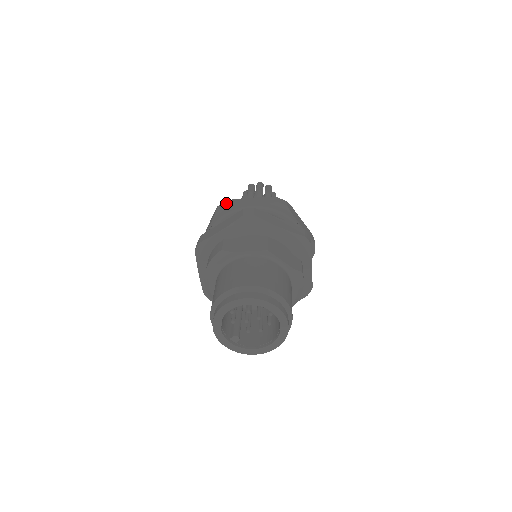
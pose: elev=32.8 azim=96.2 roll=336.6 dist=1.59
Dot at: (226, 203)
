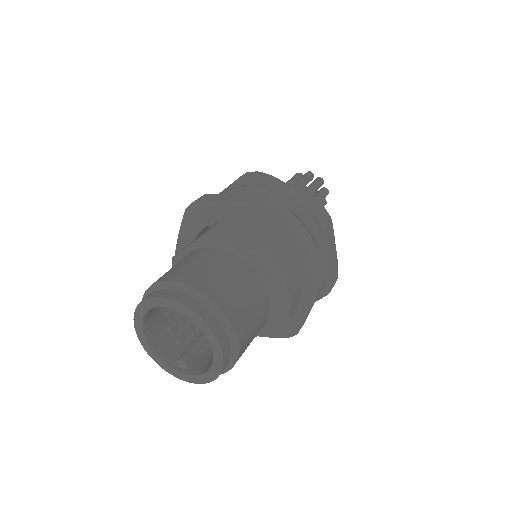
Dot at: occluded
